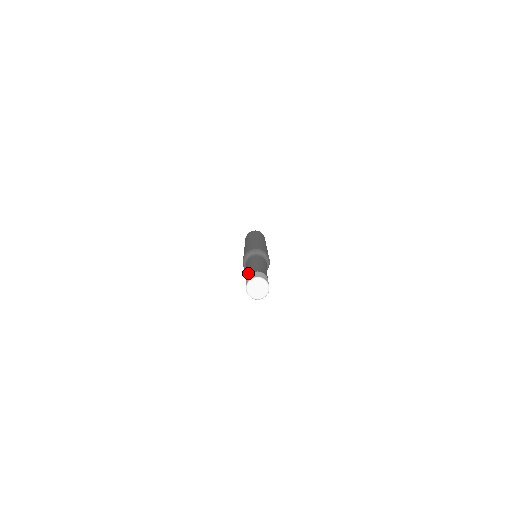
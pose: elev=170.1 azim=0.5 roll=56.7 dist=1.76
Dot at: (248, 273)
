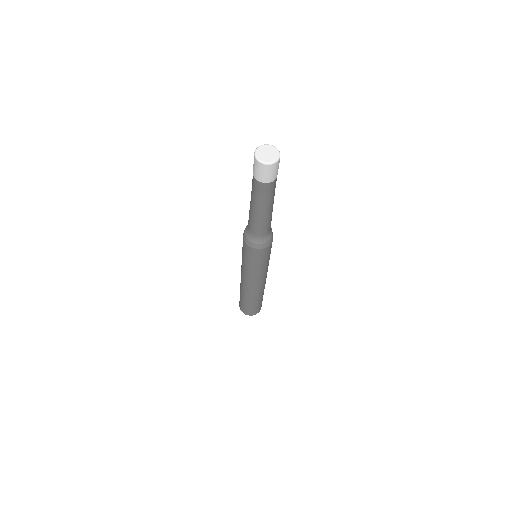
Dot at: (252, 181)
